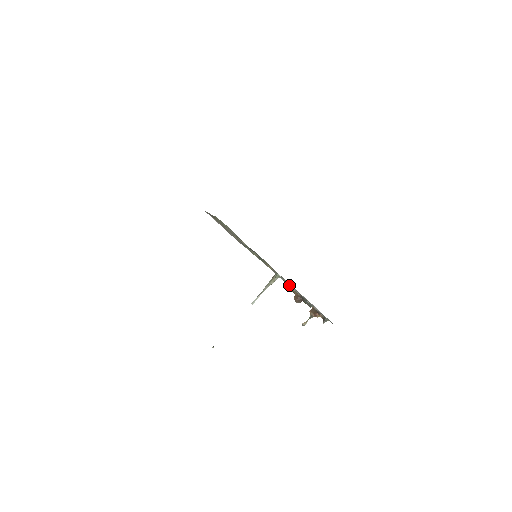
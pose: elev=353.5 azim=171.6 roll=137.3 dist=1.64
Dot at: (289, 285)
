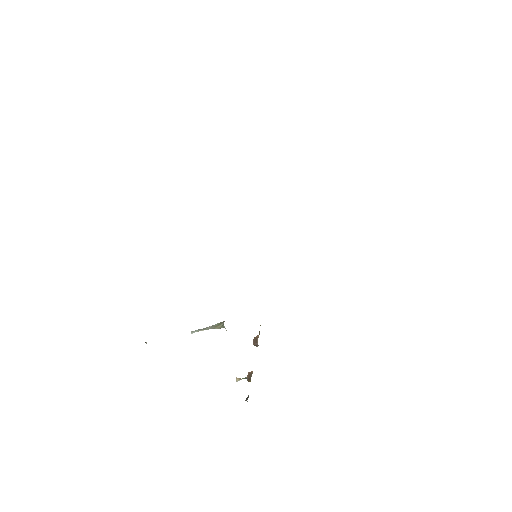
Dot at: occluded
